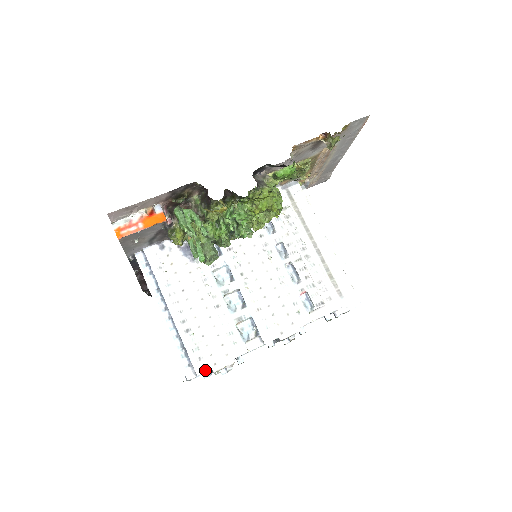
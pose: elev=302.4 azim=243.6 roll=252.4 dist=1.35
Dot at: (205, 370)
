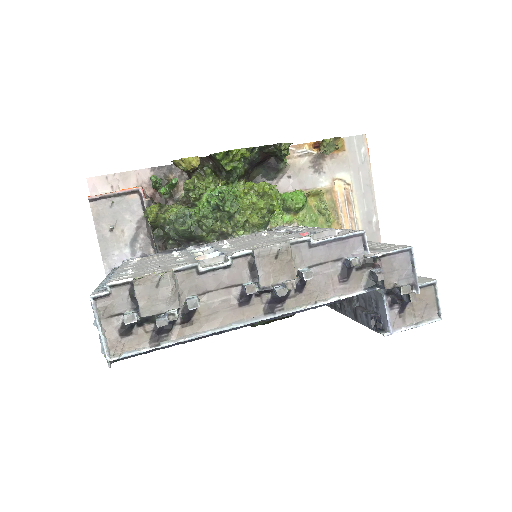
Dot at: (122, 279)
